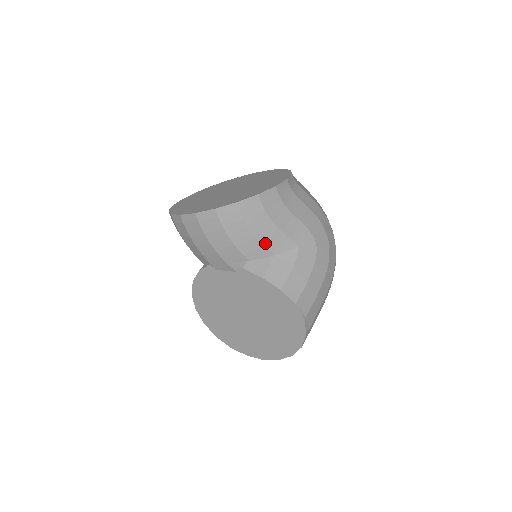
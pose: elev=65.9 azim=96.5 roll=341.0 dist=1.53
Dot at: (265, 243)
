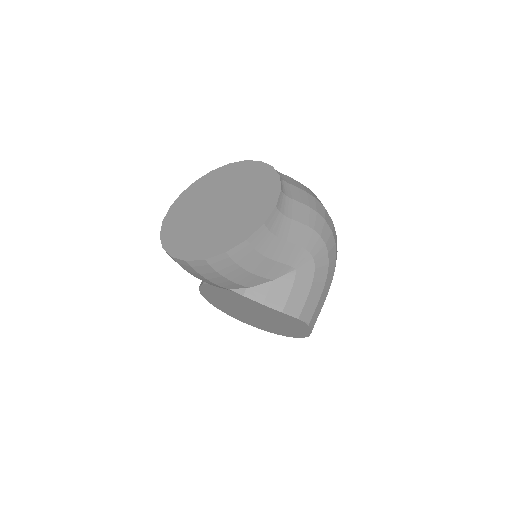
Dot at: (261, 275)
